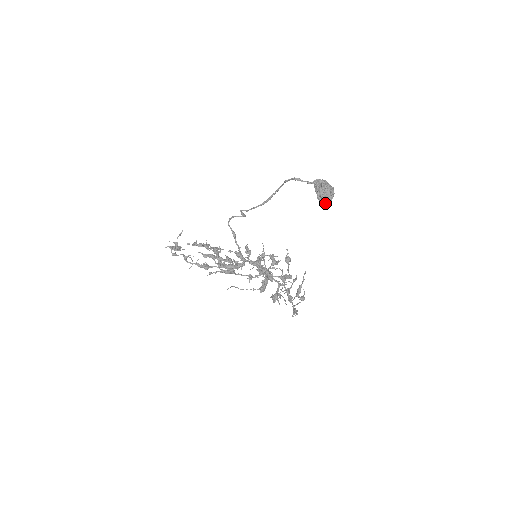
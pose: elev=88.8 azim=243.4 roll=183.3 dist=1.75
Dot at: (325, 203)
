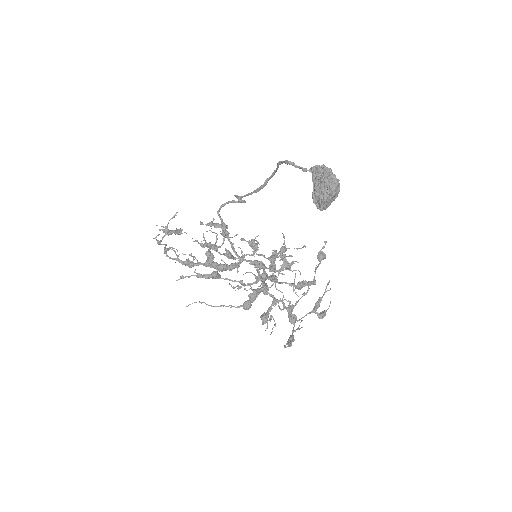
Dot at: (319, 205)
